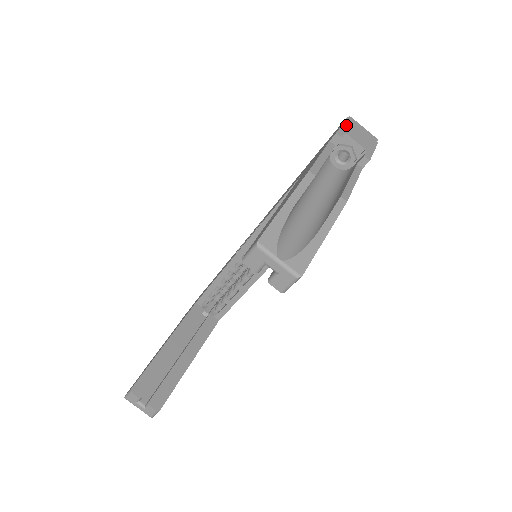
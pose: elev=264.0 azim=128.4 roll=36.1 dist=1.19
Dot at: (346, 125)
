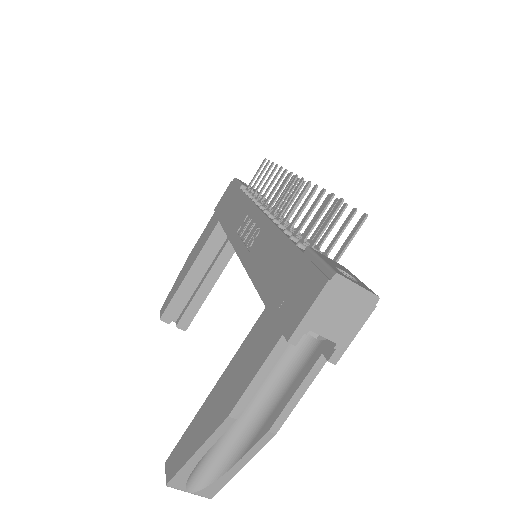
Dot at: (317, 307)
